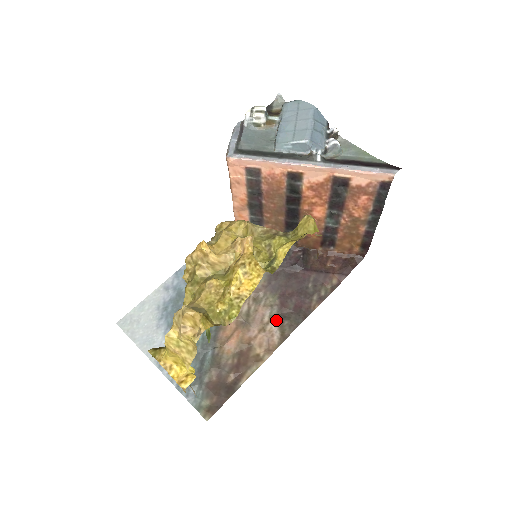
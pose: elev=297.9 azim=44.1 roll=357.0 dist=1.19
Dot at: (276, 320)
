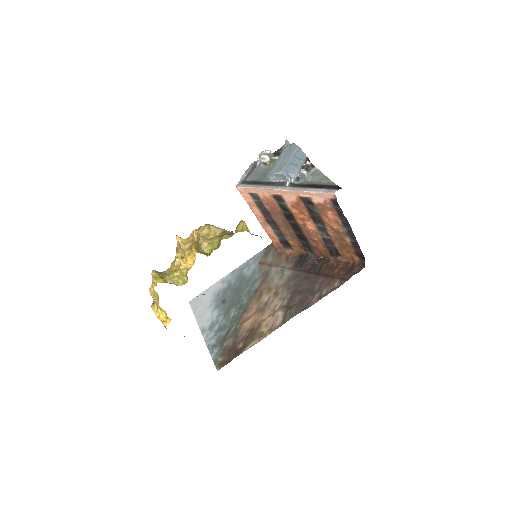
Dot at: (283, 309)
